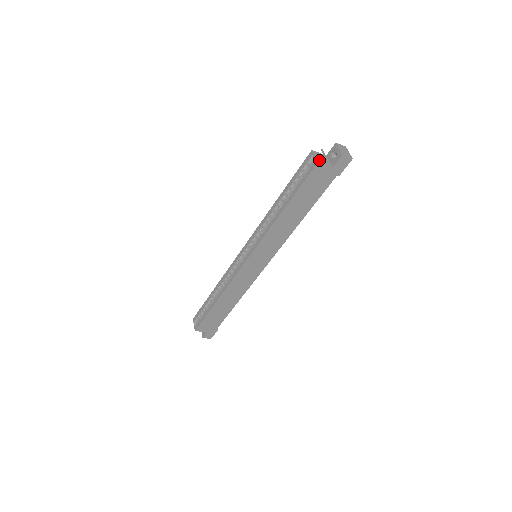
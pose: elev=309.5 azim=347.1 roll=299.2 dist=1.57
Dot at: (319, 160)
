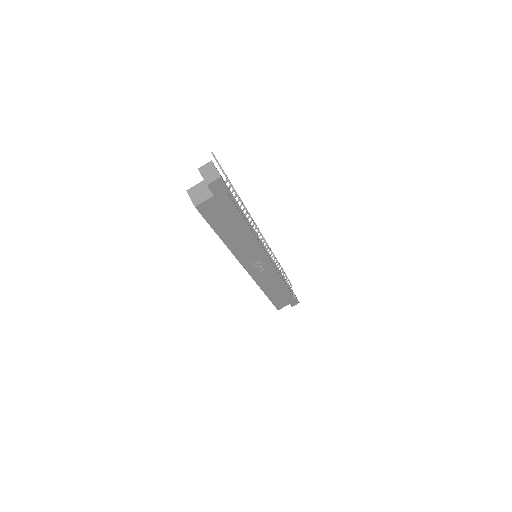
Dot at: (196, 200)
